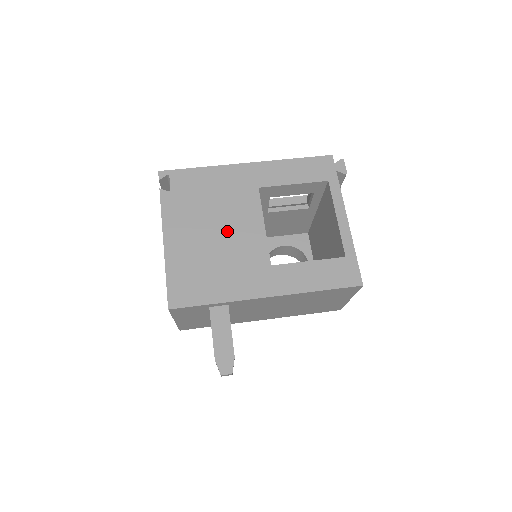
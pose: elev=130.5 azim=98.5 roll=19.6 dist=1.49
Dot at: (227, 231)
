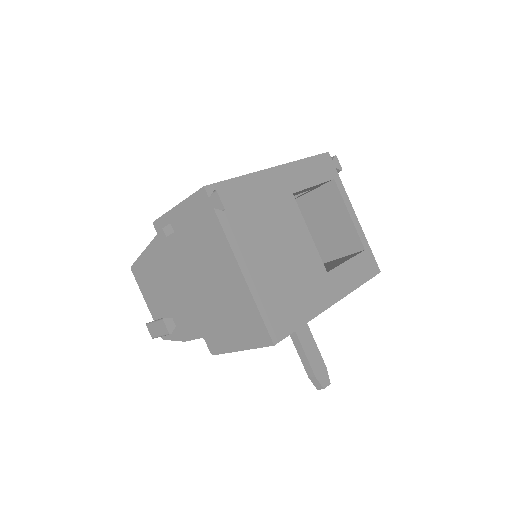
Dot at: (287, 246)
